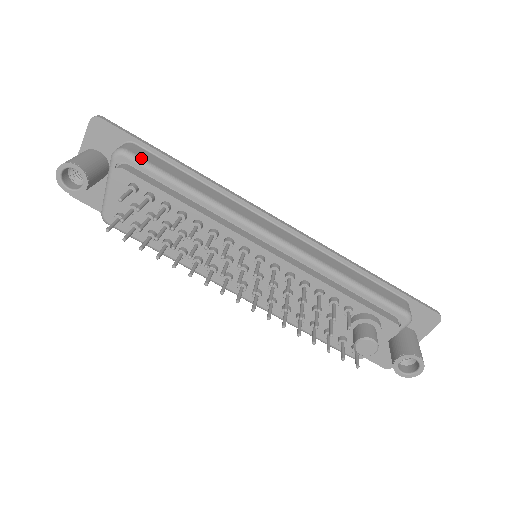
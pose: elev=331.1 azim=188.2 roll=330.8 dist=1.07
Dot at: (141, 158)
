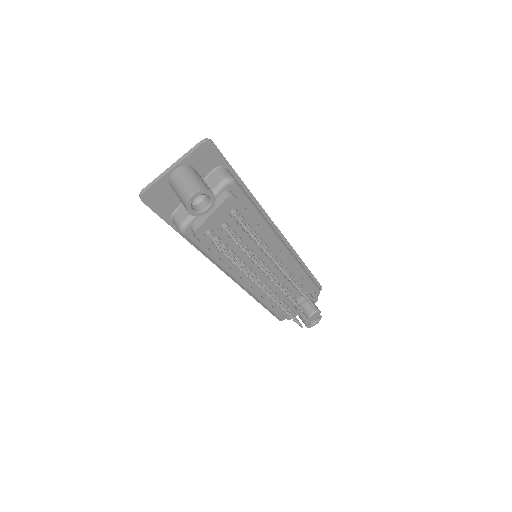
Dot at: occluded
